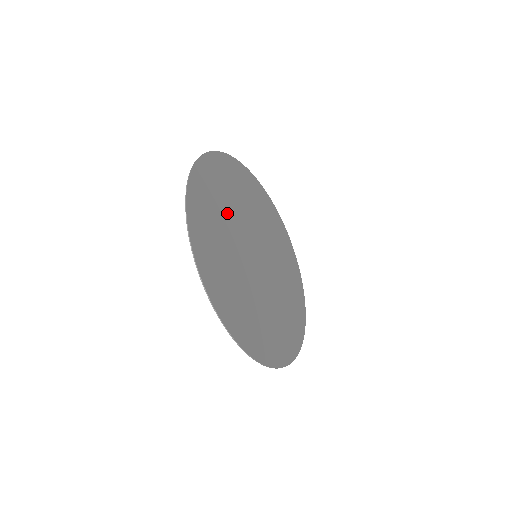
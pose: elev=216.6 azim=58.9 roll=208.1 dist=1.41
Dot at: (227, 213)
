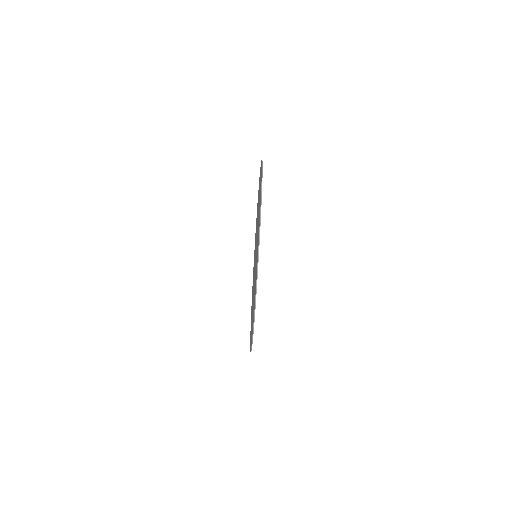
Dot at: occluded
